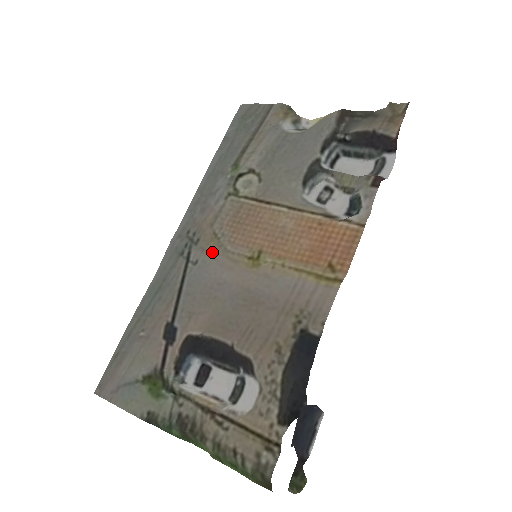
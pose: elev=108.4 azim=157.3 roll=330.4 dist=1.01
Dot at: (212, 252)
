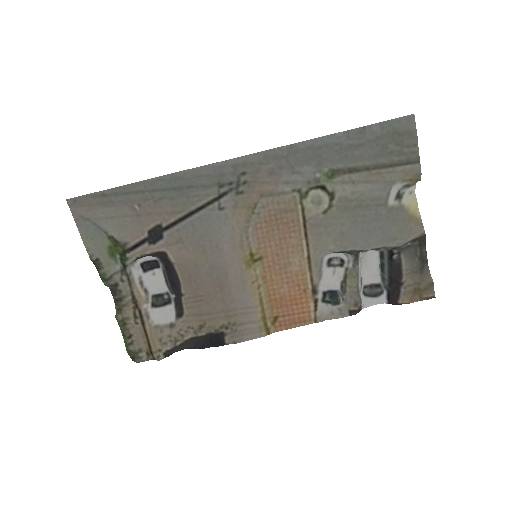
Dot at: (238, 219)
